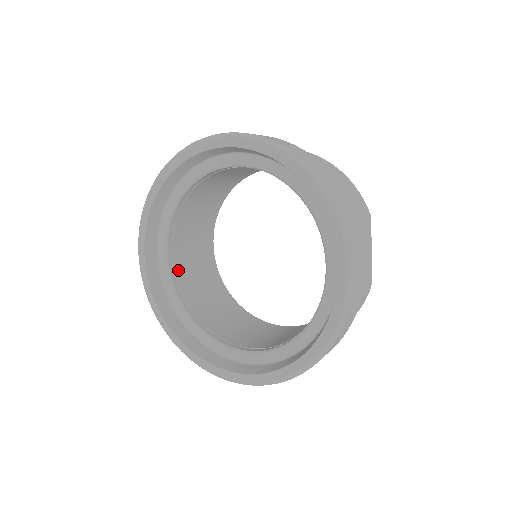
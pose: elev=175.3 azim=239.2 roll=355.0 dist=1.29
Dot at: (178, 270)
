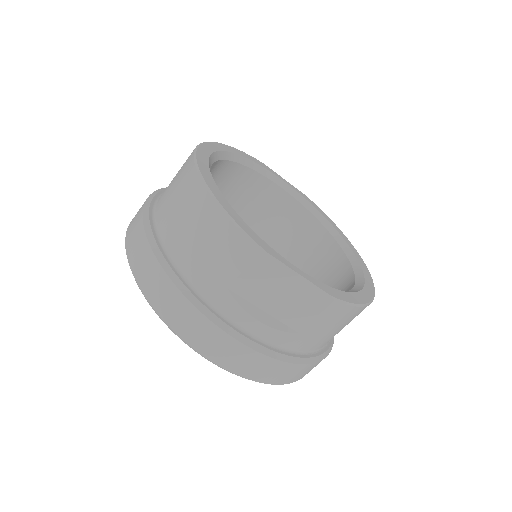
Dot at: occluded
